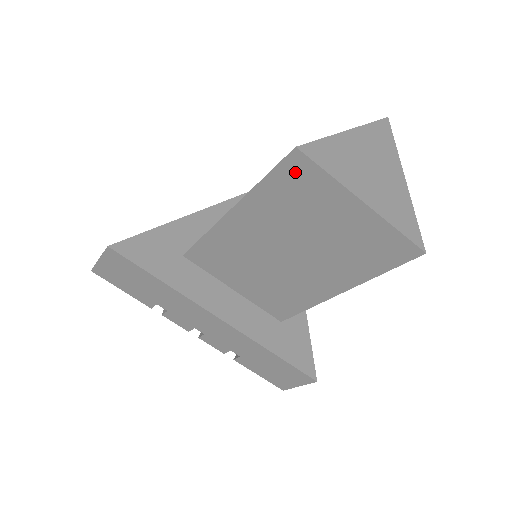
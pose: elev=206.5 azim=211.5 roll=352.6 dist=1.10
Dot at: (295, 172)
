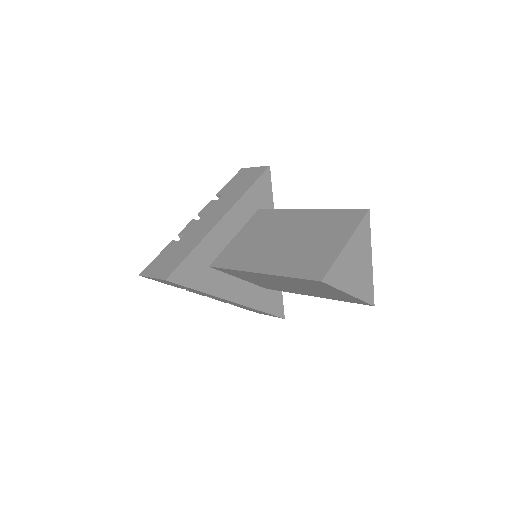
Dot at: (315, 283)
